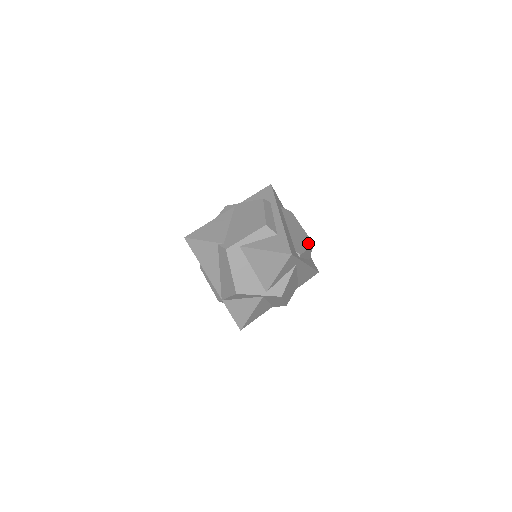
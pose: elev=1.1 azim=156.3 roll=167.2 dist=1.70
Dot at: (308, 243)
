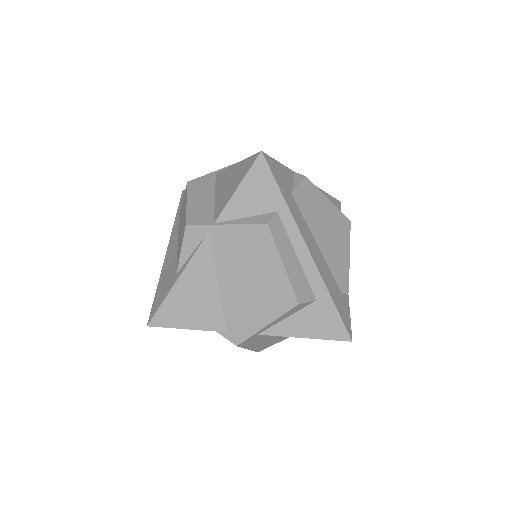
Dot at: (346, 234)
